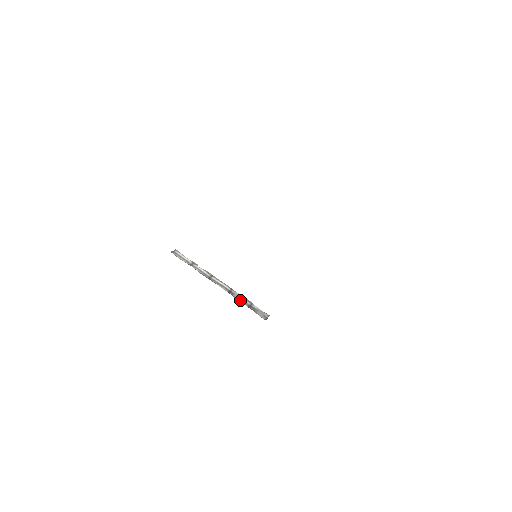
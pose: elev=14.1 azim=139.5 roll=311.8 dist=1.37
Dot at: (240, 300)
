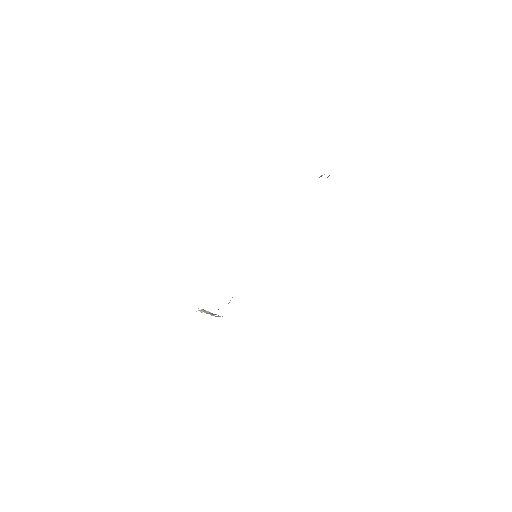
Dot at: occluded
